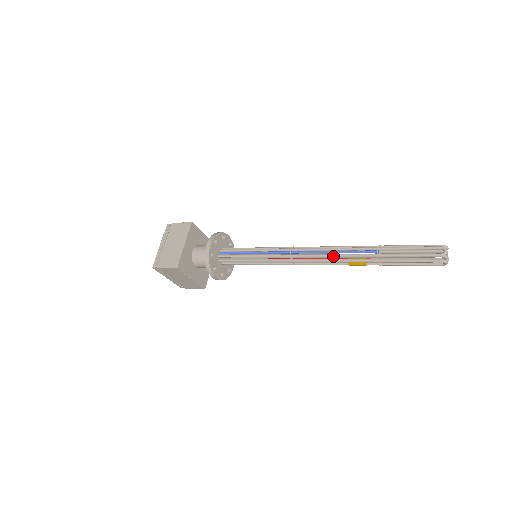
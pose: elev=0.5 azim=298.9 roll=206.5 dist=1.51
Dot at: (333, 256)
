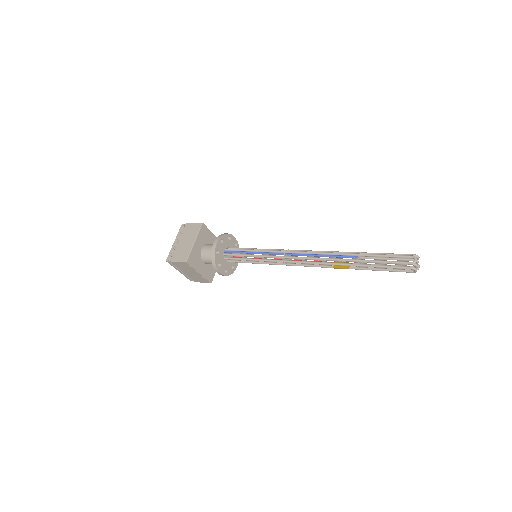
Dot at: (320, 259)
